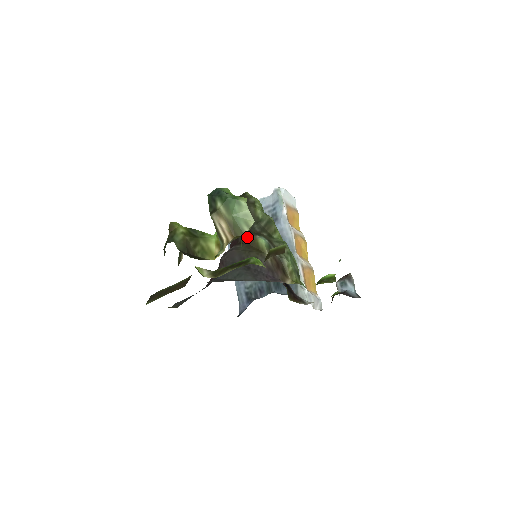
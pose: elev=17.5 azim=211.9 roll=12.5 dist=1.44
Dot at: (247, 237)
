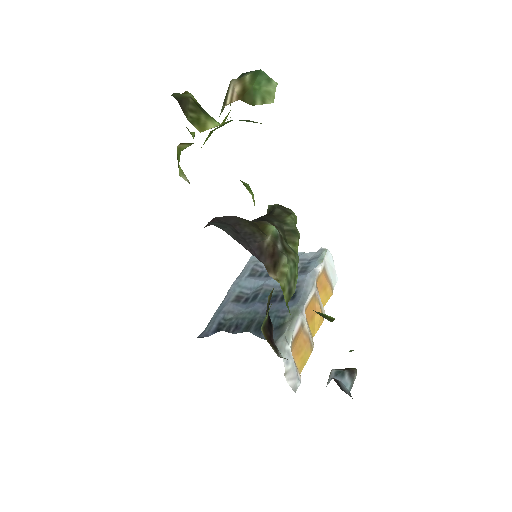
Dot at: (259, 221)
